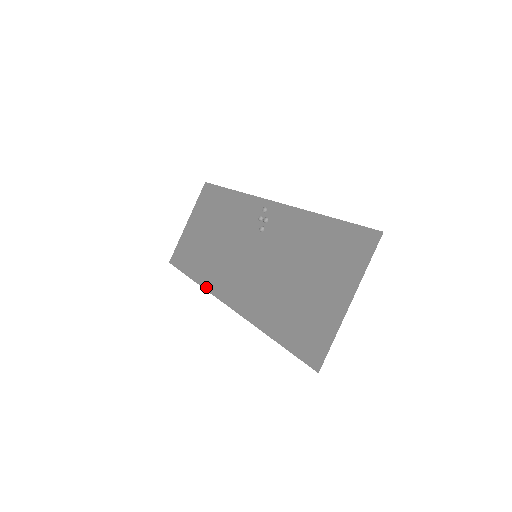
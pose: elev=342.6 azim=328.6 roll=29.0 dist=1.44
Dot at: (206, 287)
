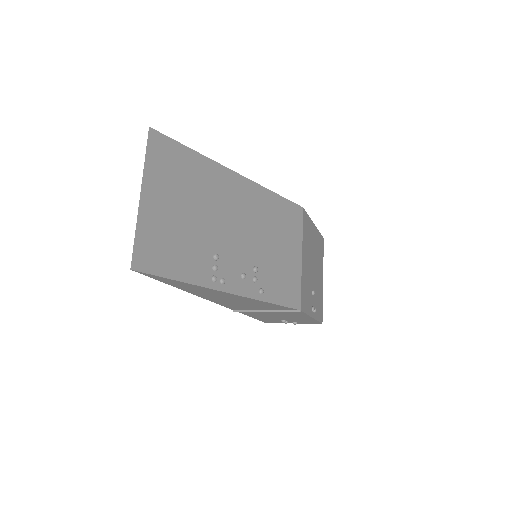
Dot at: occluded
